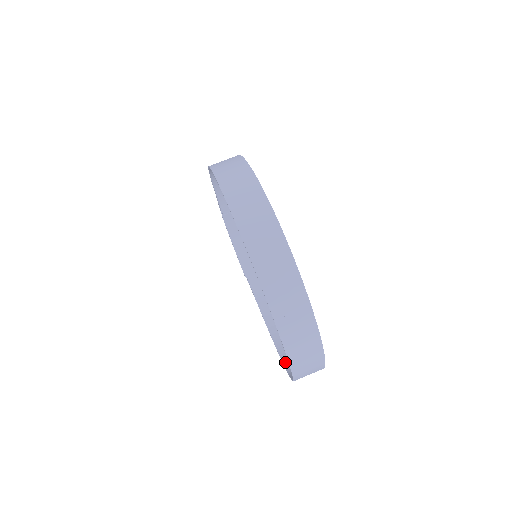
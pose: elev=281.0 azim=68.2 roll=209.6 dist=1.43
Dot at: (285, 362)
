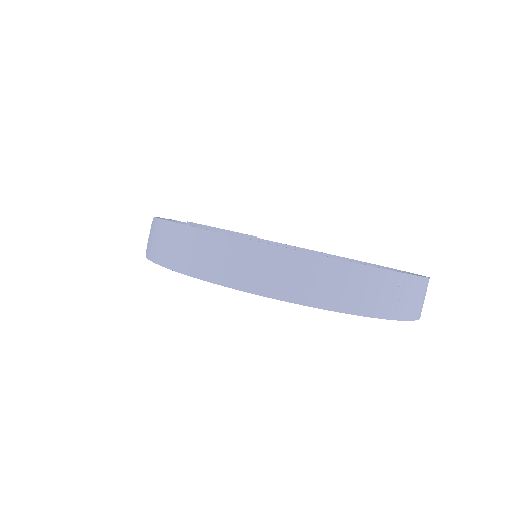
Dot at: occluded
